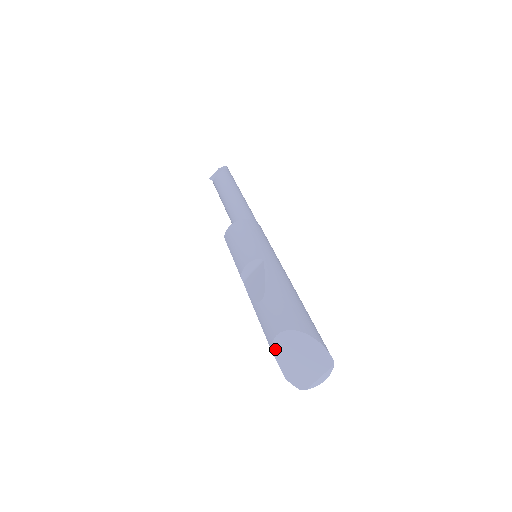
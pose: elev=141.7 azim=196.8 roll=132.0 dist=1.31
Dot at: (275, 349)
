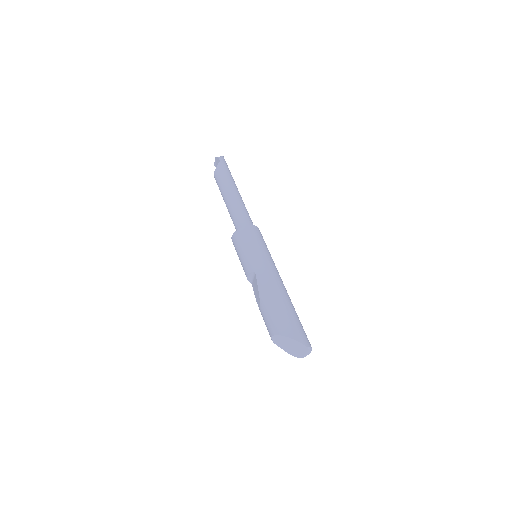
Dot at: (275, 343)
